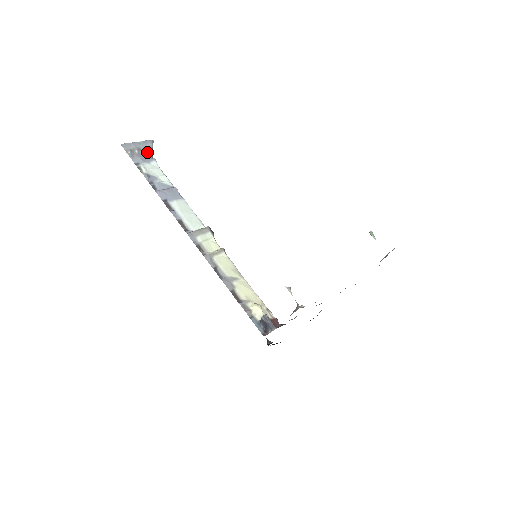
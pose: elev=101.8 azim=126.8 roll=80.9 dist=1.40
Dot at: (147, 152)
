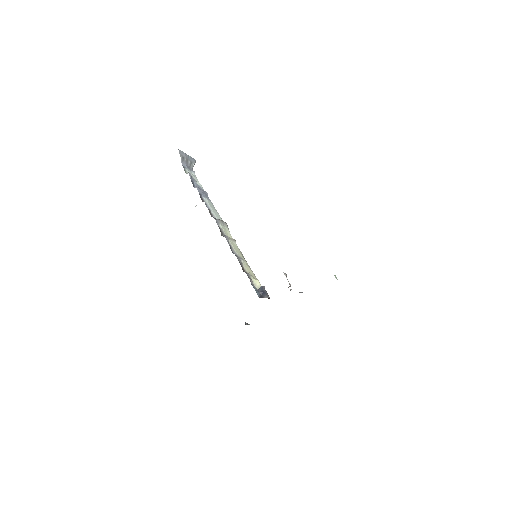
Dot at: (191, 165)
